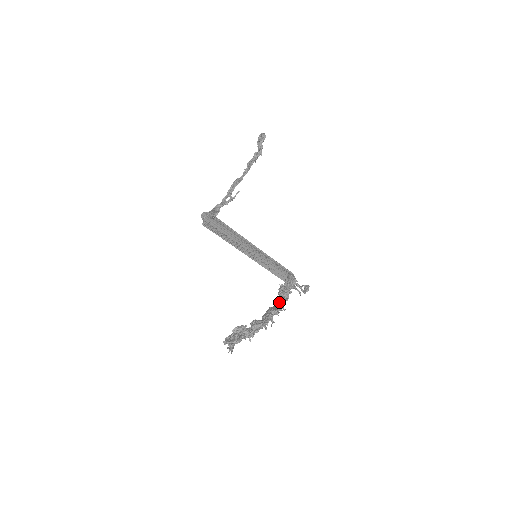
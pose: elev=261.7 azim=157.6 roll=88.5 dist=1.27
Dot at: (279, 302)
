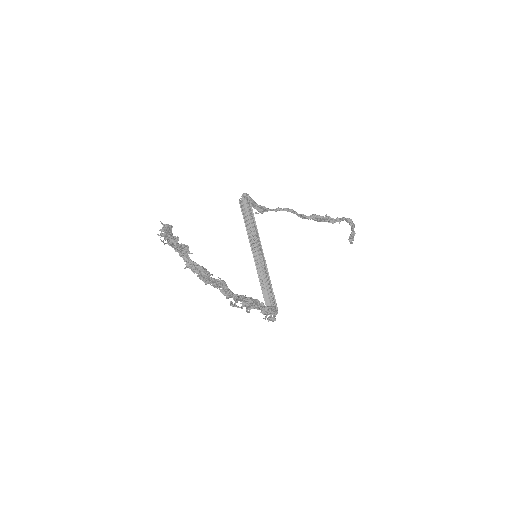
Dot at: (239, 295)
